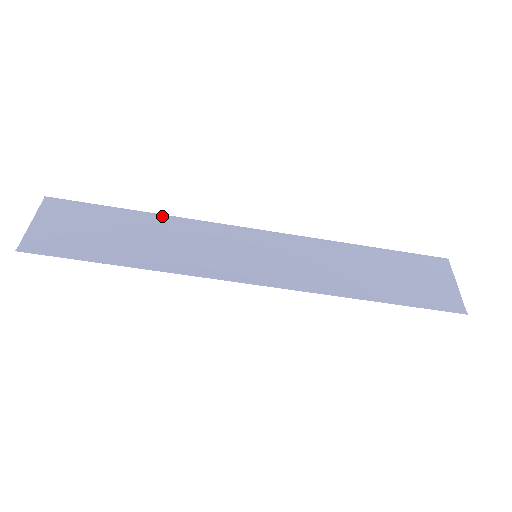
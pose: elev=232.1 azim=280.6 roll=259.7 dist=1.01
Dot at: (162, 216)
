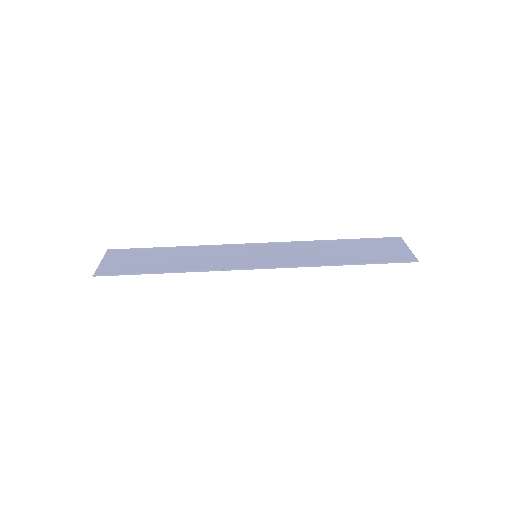
Dot at: (187, 247)
